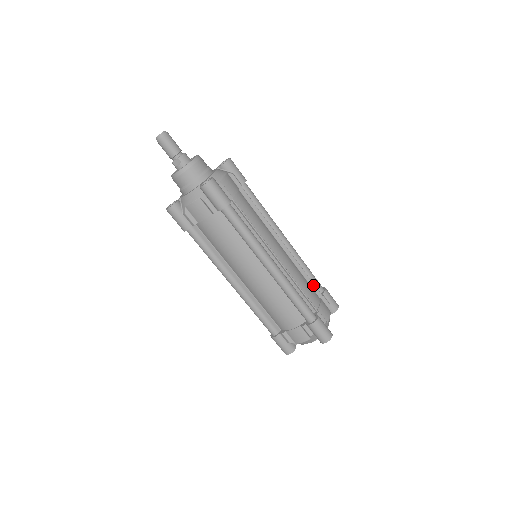
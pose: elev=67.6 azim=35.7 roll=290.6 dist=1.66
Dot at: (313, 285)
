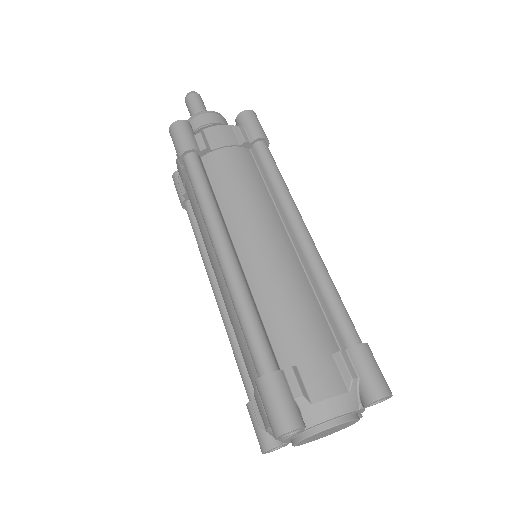
Dot at: occluded
